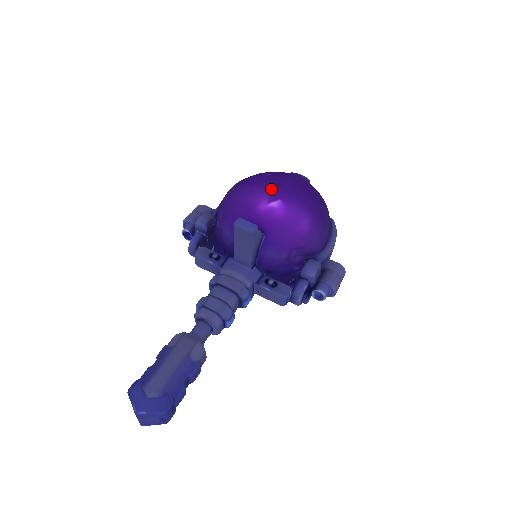
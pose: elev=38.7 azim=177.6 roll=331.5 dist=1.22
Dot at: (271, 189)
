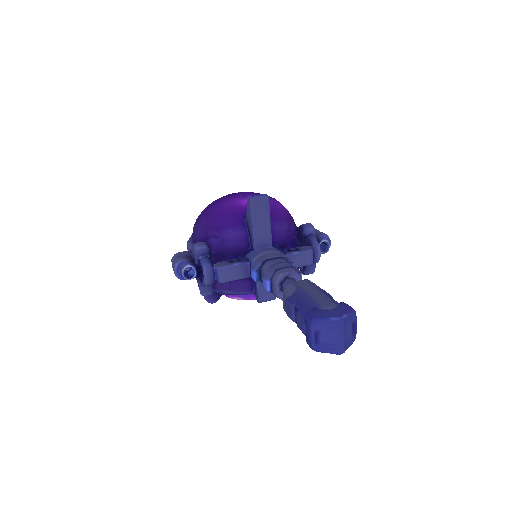
Dot at: (236, 195)
